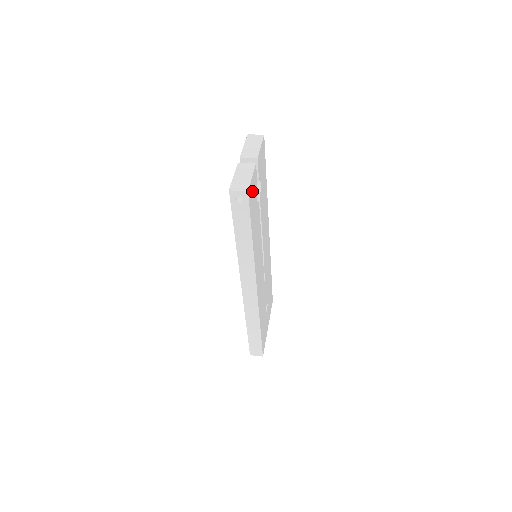
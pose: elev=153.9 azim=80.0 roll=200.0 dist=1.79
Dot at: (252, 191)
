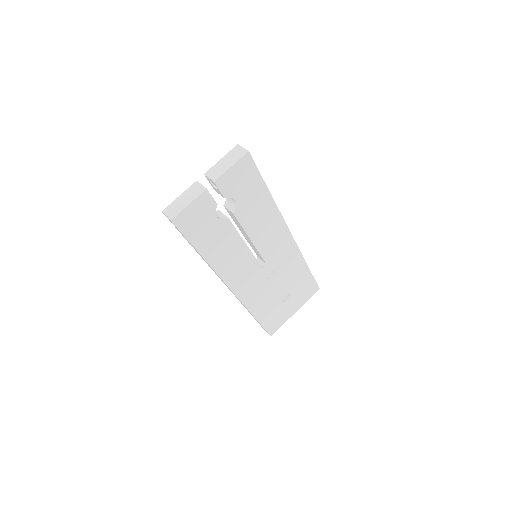
Dot at: (193, 216)
